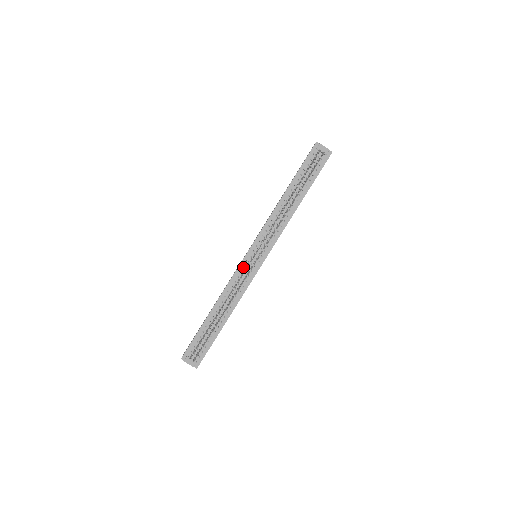
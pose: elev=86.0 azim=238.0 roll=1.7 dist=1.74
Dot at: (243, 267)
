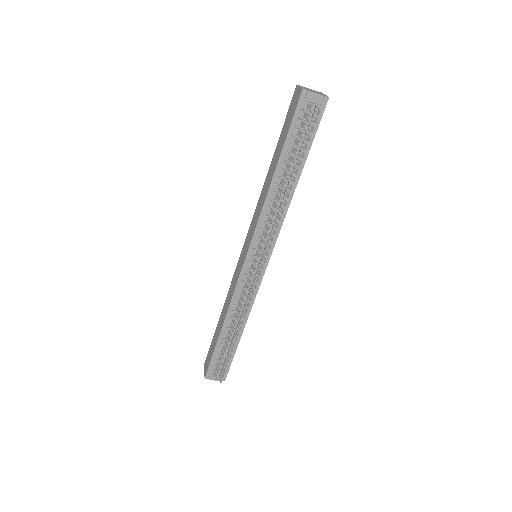
Dot at: (245, 276)
